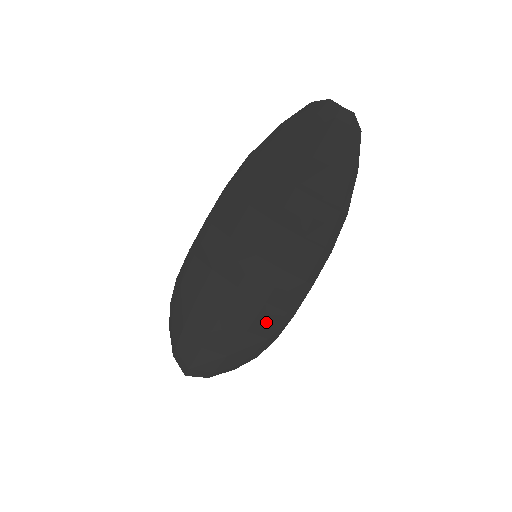
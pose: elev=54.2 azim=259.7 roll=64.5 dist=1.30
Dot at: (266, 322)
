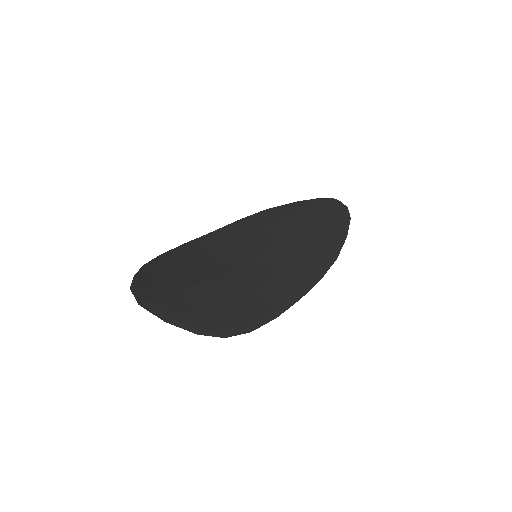
Dot at: (248, 308)
